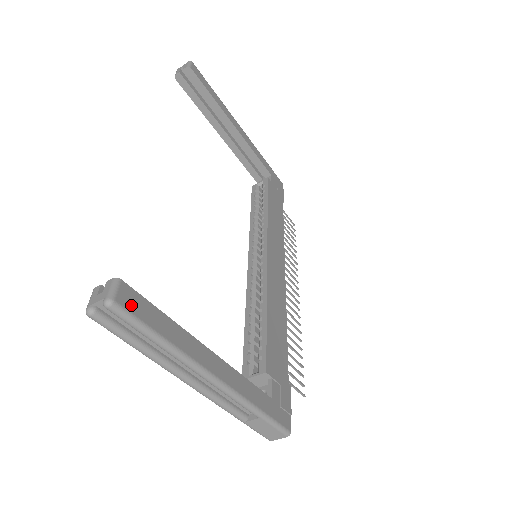
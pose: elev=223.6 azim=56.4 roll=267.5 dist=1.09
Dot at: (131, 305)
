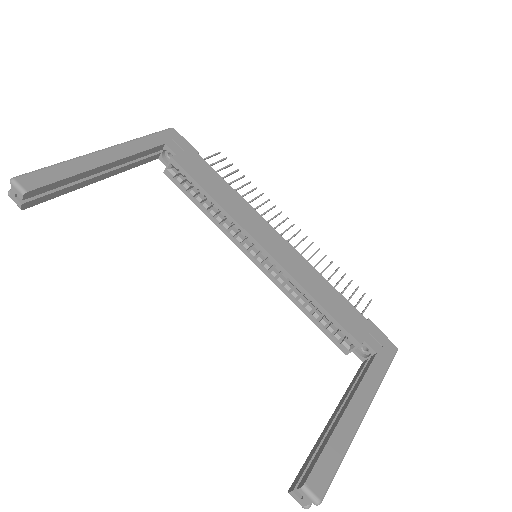
Dot at: (322, 482)
